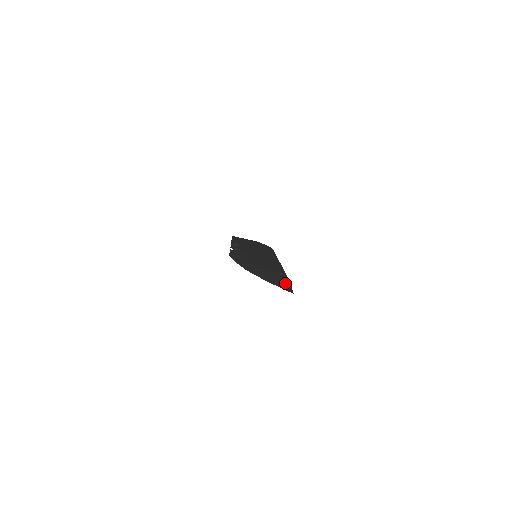
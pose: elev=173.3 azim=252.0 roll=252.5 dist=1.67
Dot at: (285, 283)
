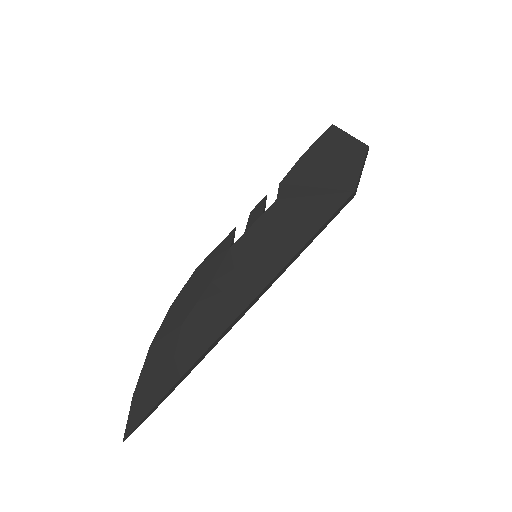
Dot at: (143, 410)
